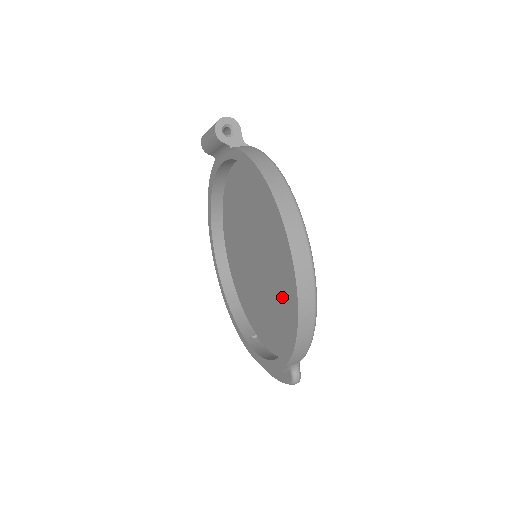
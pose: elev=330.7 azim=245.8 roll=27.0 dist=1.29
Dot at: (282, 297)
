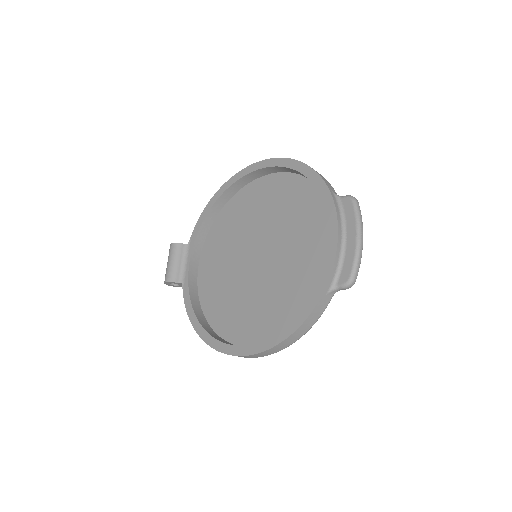
Dot at: (287, 213)
